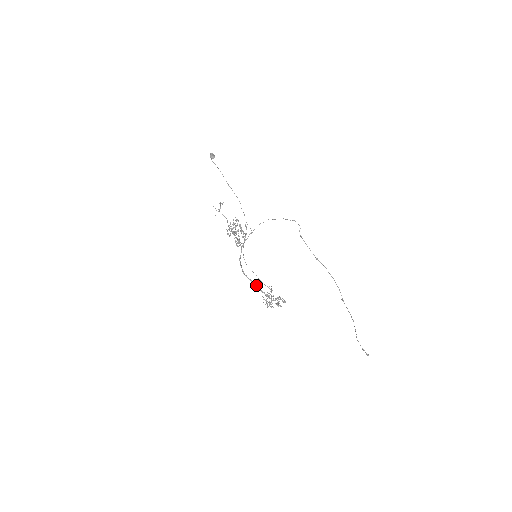
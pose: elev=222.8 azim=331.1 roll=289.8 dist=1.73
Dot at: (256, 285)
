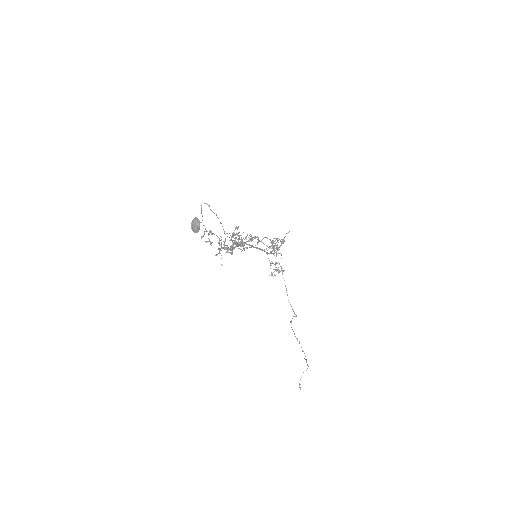
Dot at: (258, 248)
